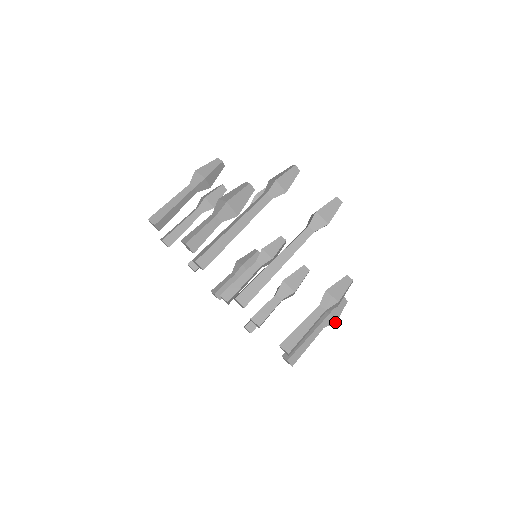
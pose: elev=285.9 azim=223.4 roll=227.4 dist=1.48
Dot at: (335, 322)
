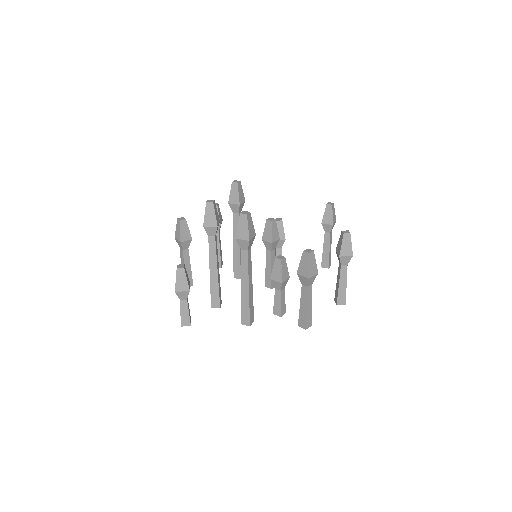
Dot at: (352, 256)
